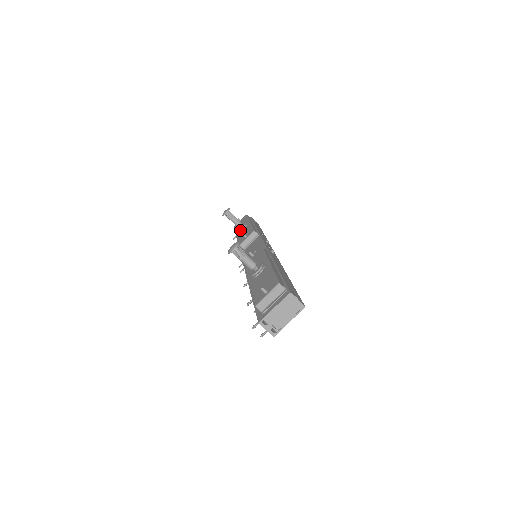
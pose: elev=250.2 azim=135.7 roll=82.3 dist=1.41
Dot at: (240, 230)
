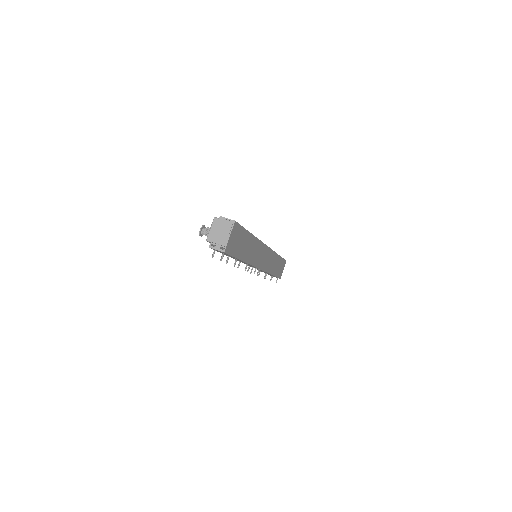
Dot at: occluded
